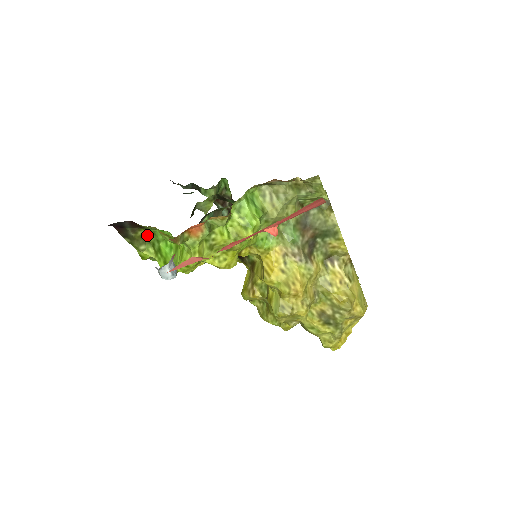
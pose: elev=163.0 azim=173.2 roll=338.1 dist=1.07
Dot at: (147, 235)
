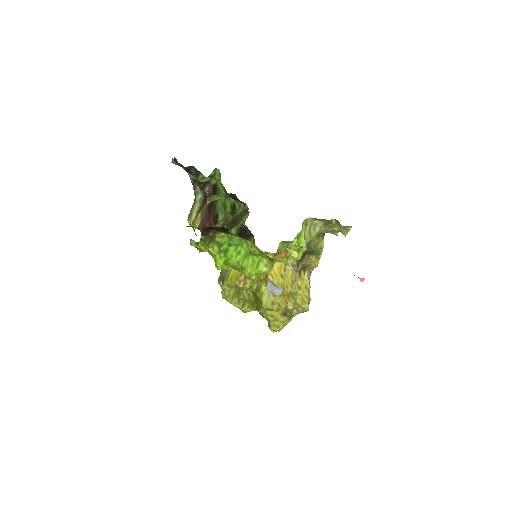
Dot at: (219, 236)
